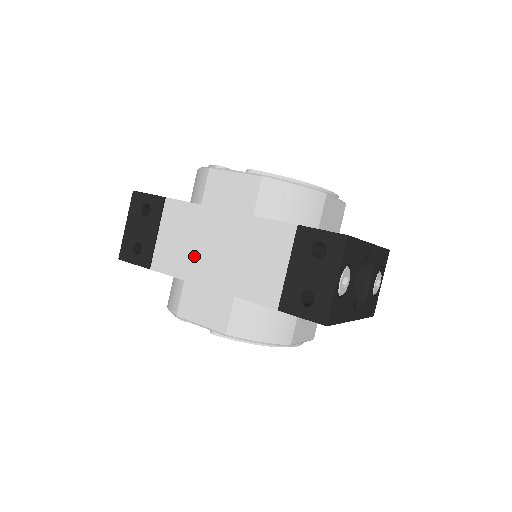
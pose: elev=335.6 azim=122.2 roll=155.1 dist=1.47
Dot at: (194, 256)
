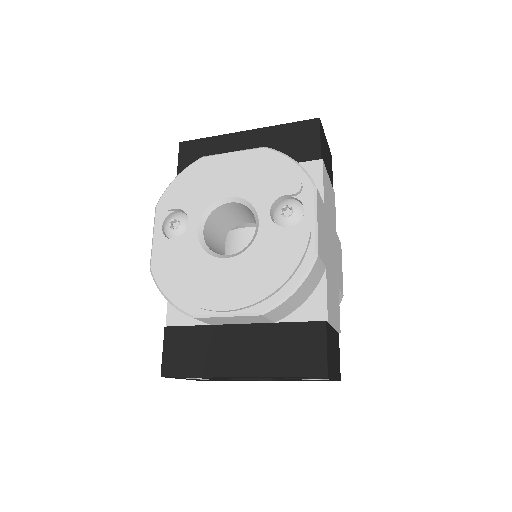
Dot at: occluded
